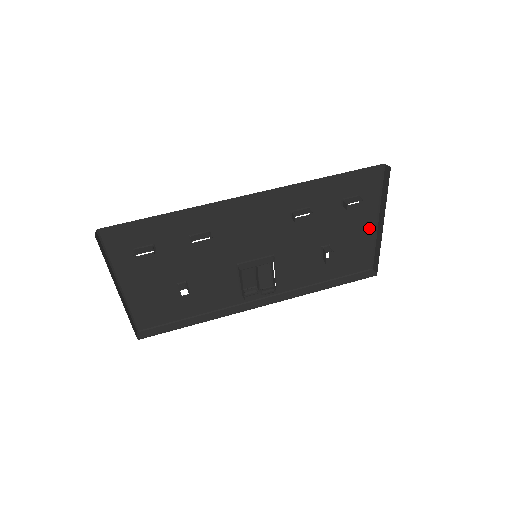
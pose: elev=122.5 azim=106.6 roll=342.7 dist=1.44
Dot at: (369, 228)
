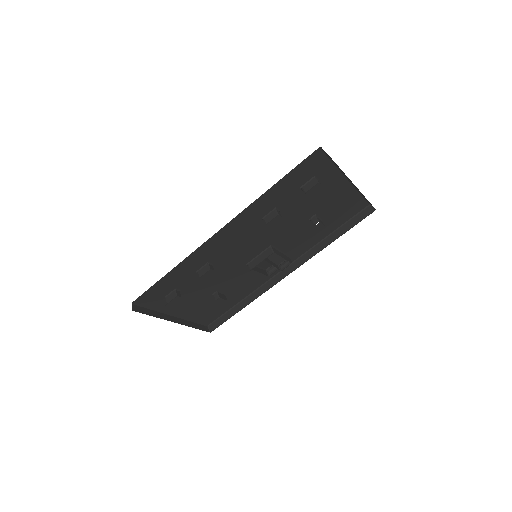
Dot at: (344, 186)
